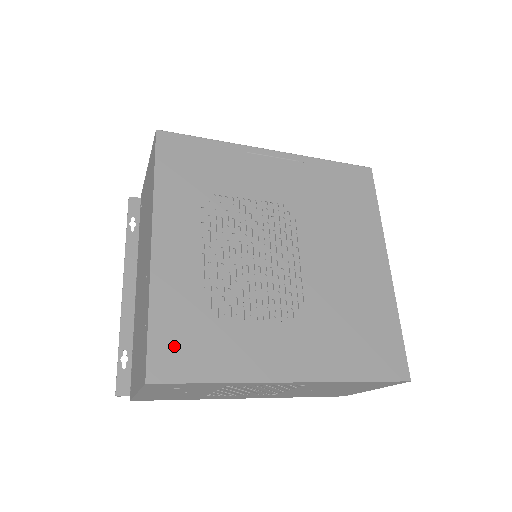
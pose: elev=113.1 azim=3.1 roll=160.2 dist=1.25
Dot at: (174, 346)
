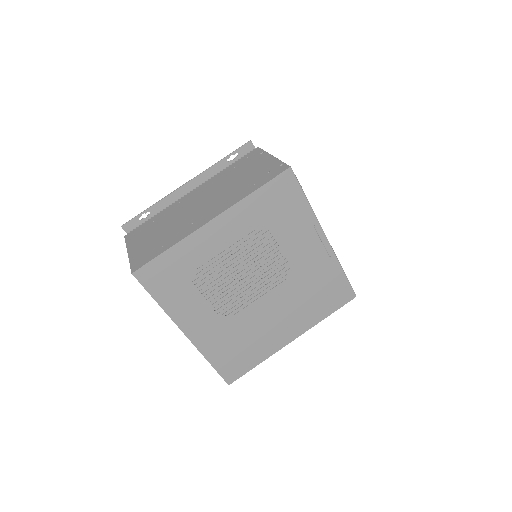
Dot at: (161, 272)
